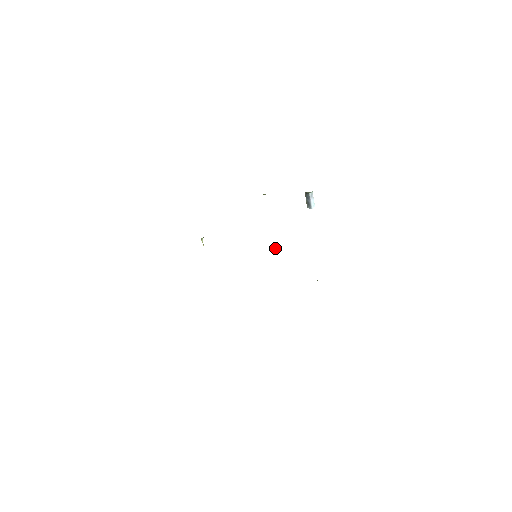
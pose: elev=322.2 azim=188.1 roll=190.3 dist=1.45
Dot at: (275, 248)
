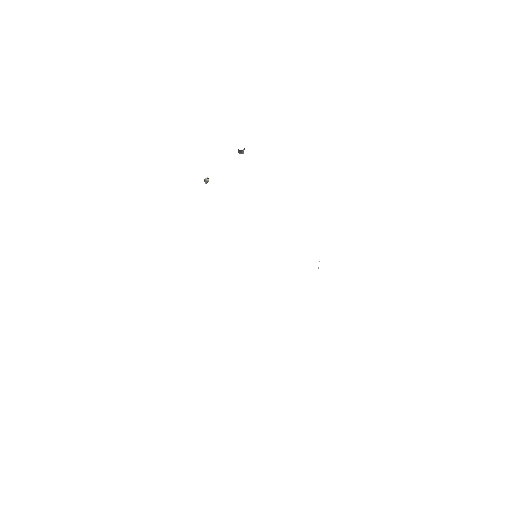
Dot at: occluded
